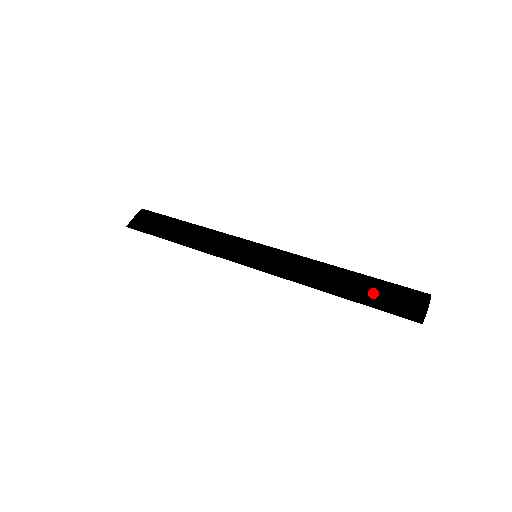
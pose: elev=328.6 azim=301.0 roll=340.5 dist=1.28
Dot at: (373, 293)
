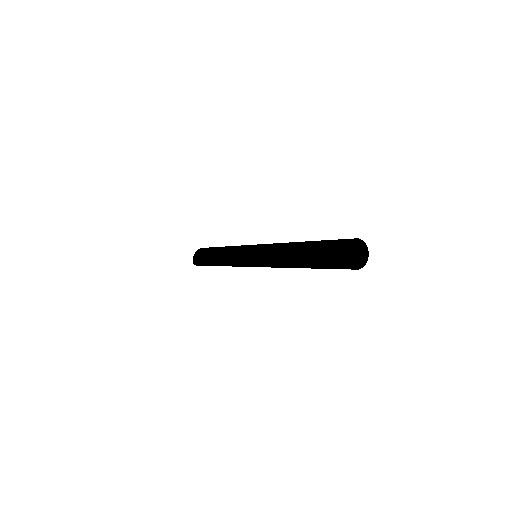
Dot at: (313, 249)
